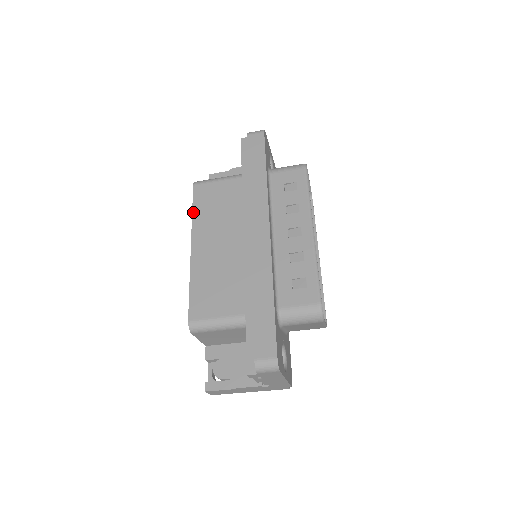
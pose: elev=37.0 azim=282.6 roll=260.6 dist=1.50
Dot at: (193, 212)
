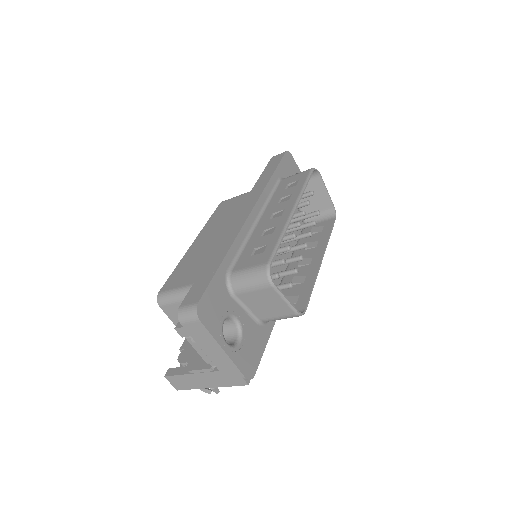
Dot at: (209, 219)
